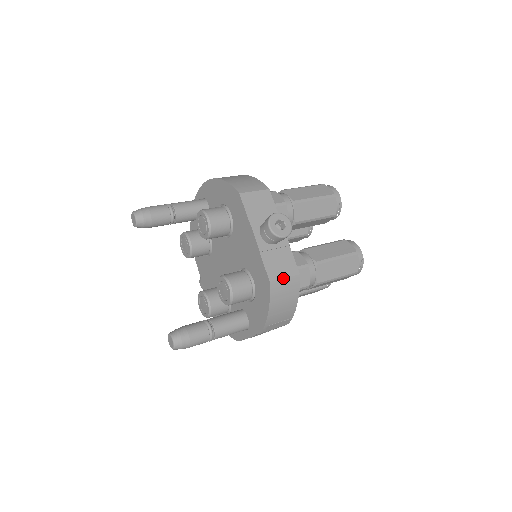
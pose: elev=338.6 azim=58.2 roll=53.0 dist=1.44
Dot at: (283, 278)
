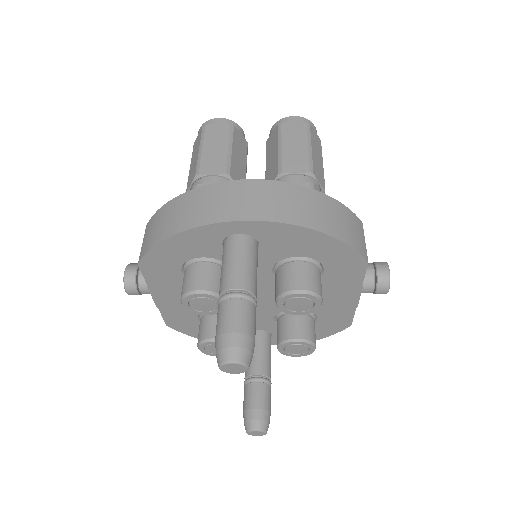
Dot at: occluded
